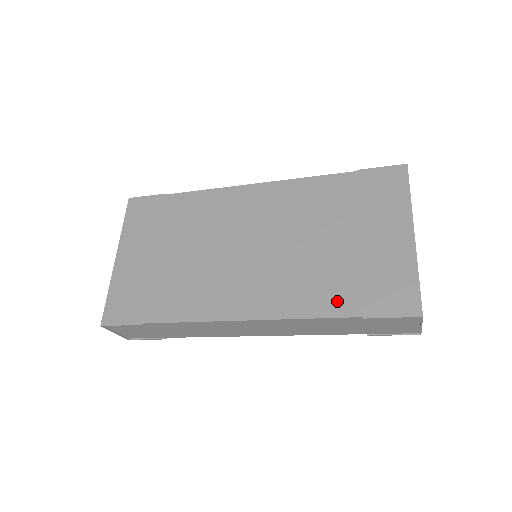
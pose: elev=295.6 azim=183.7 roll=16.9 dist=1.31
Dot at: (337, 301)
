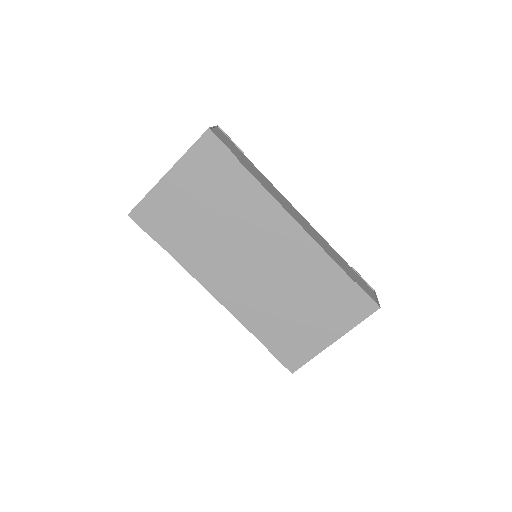
Dot at: (266, 333)
